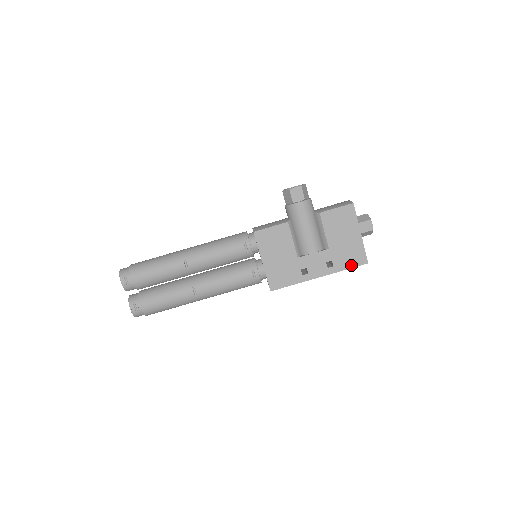
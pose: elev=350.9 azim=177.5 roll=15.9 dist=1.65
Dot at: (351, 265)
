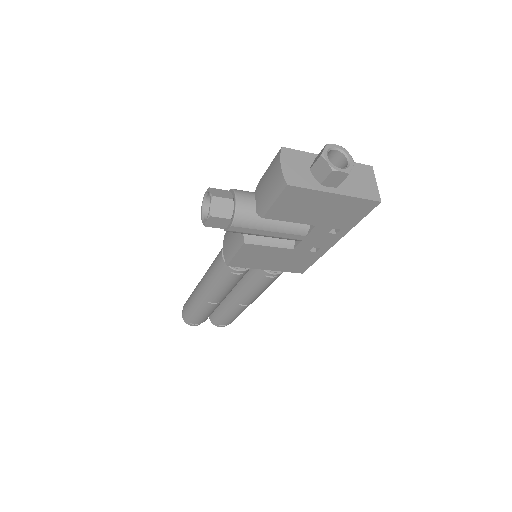
Dot at: (361, 216)
